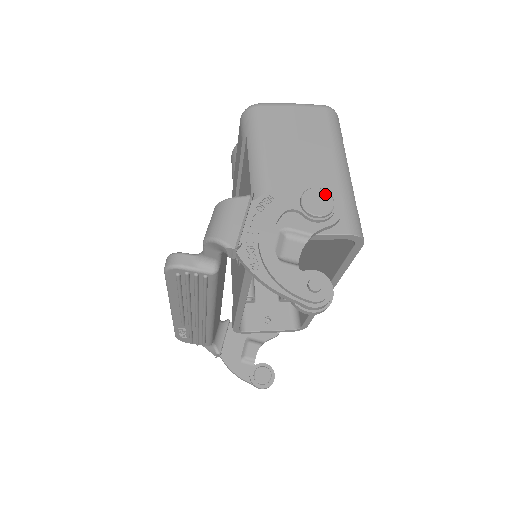
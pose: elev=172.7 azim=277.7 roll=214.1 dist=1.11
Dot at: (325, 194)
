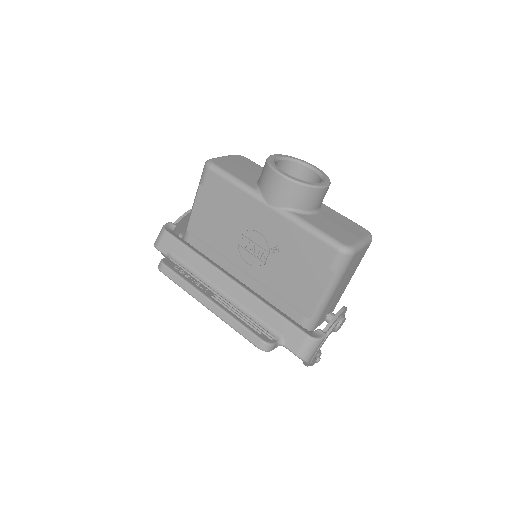
Dot at: occluded
